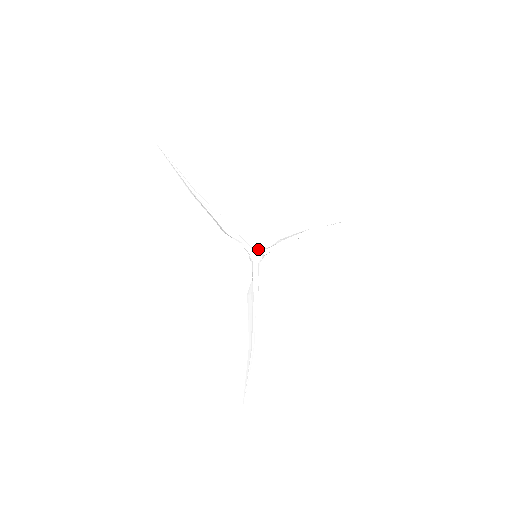
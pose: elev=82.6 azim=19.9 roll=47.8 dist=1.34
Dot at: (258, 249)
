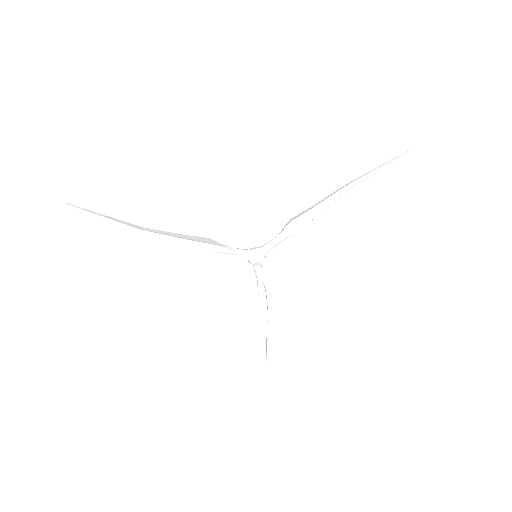
Dot at: (255, 252)
